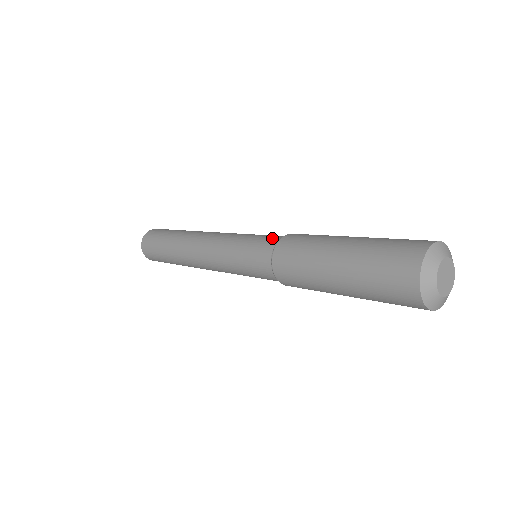
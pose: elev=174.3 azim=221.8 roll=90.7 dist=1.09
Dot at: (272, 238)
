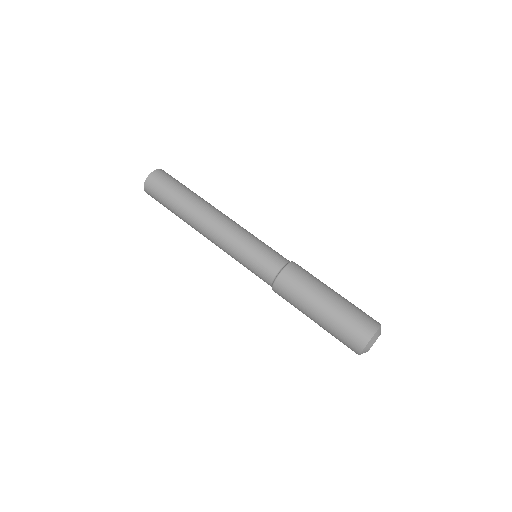
Dot at: (279, 259)
